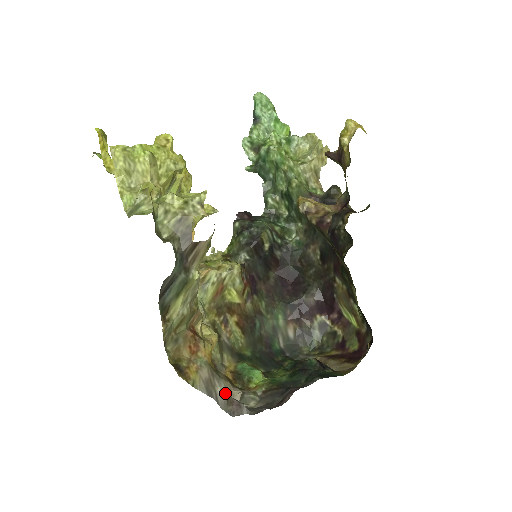
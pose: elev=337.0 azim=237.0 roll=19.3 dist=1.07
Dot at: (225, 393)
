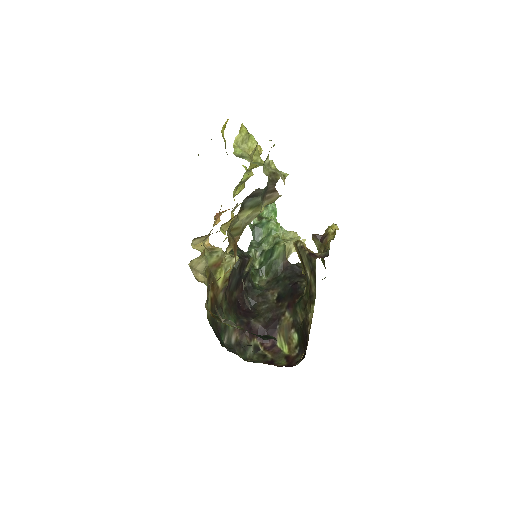
Dot at: occluded
